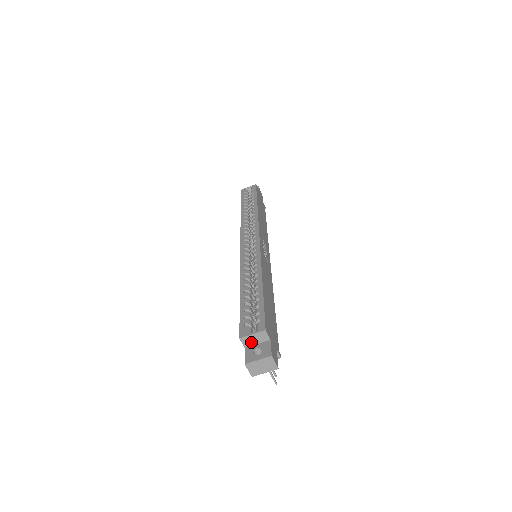
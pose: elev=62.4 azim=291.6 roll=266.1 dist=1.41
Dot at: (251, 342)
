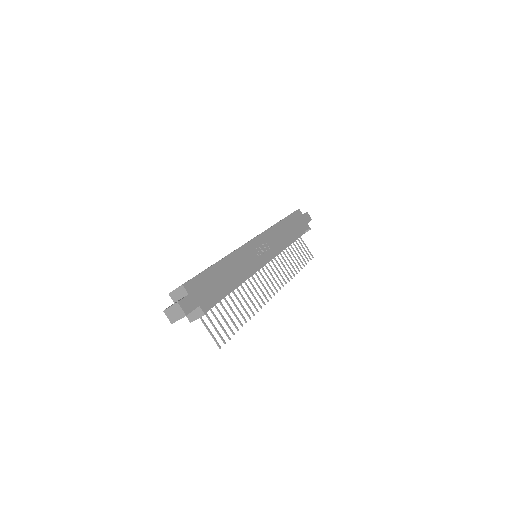
Dot at: (177, 297)
